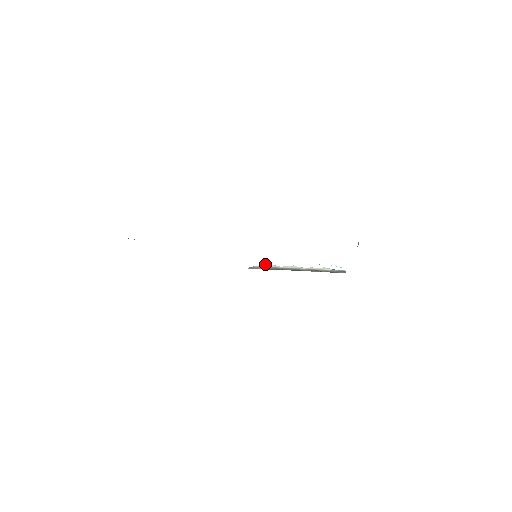
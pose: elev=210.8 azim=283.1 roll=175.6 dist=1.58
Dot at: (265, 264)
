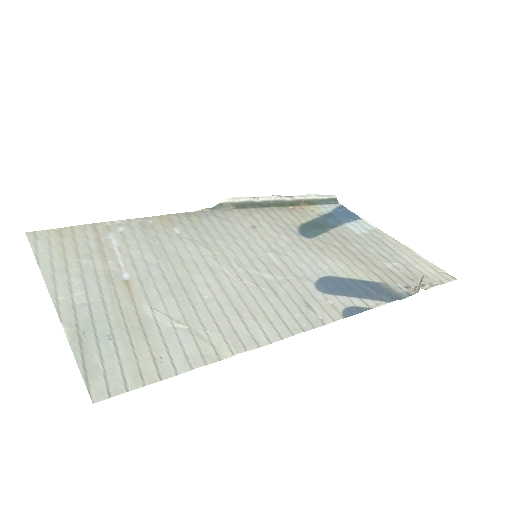
Dot at: occluded
